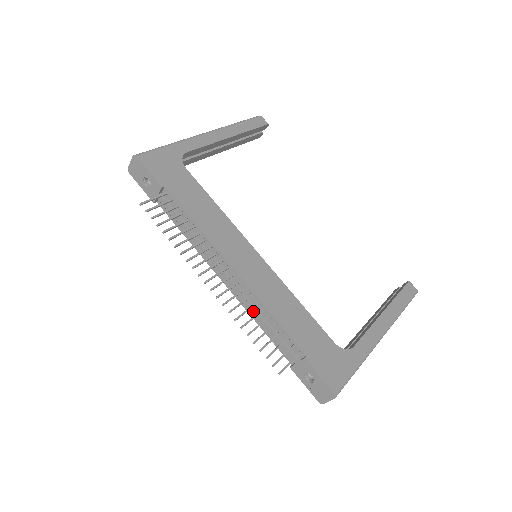
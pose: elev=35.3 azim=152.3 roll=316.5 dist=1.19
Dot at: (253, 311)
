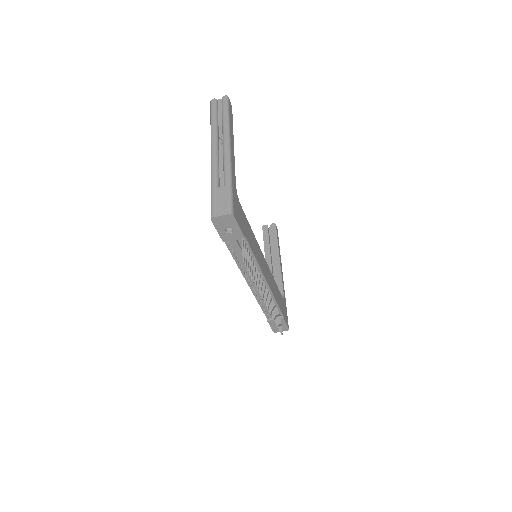
Dot at: occluded
